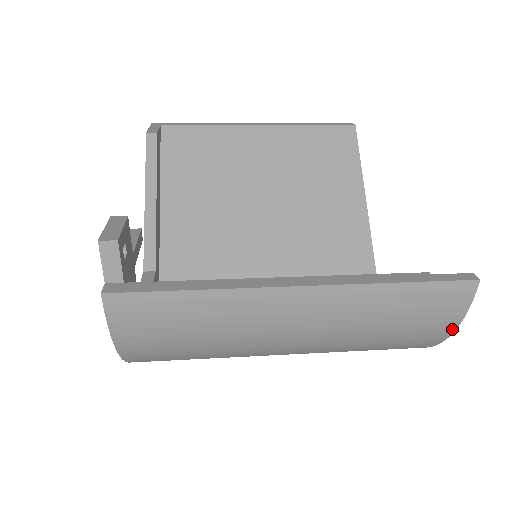
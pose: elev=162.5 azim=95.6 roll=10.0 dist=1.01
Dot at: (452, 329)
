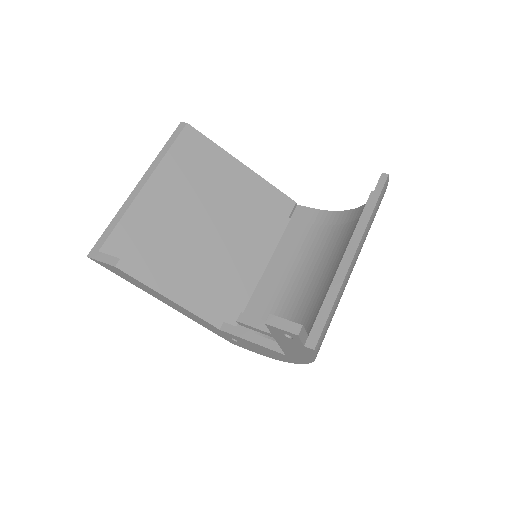
Dot at: occluded
